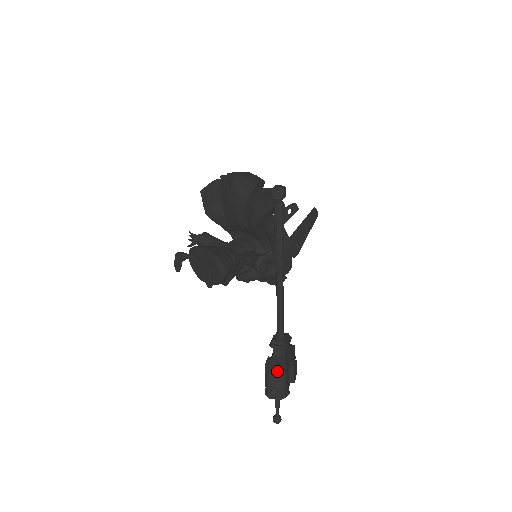
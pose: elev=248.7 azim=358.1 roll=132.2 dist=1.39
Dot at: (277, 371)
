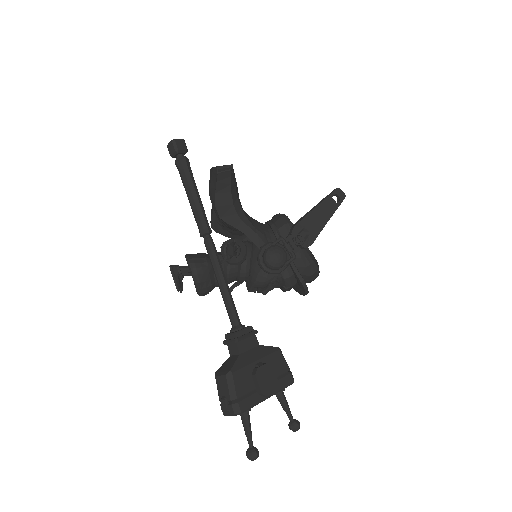
Dot at: (223, 372)
